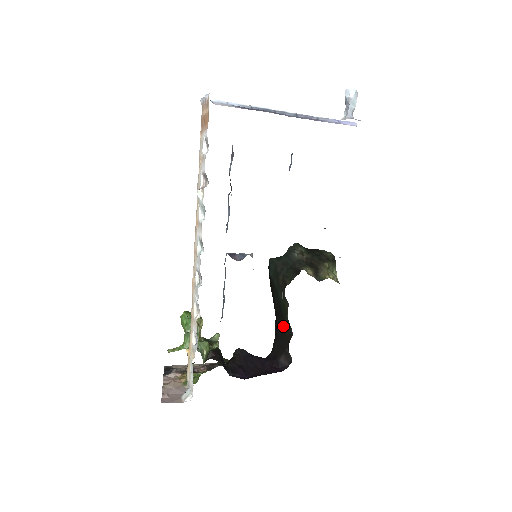
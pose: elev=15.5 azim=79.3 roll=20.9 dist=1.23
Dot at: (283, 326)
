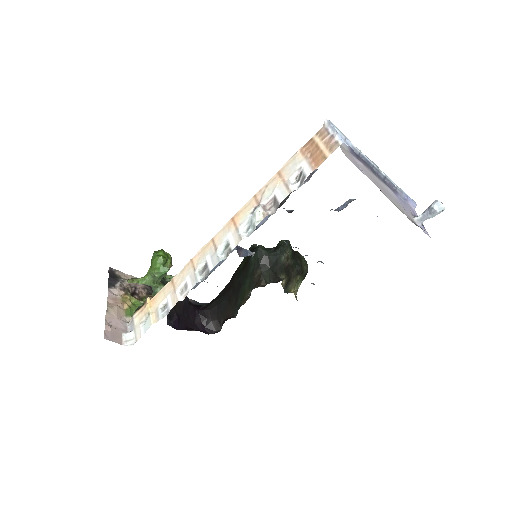
Dot at: (231, 302)
